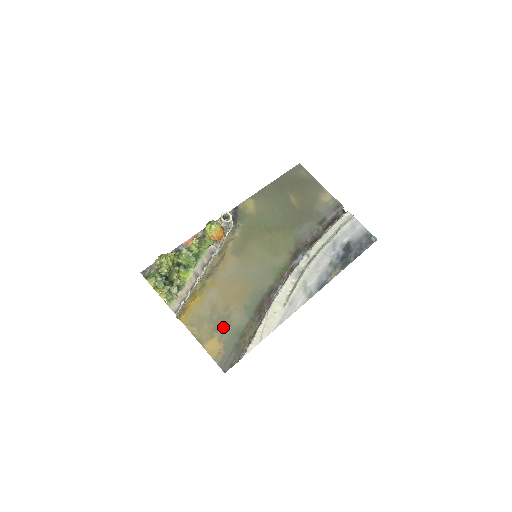
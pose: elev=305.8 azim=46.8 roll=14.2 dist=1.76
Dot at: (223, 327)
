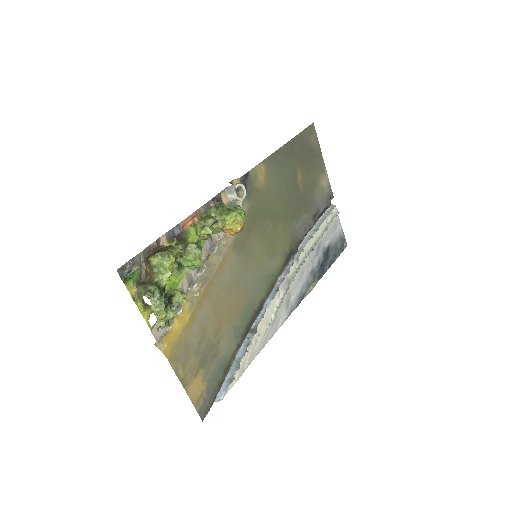
Dot at: (210, 360)
